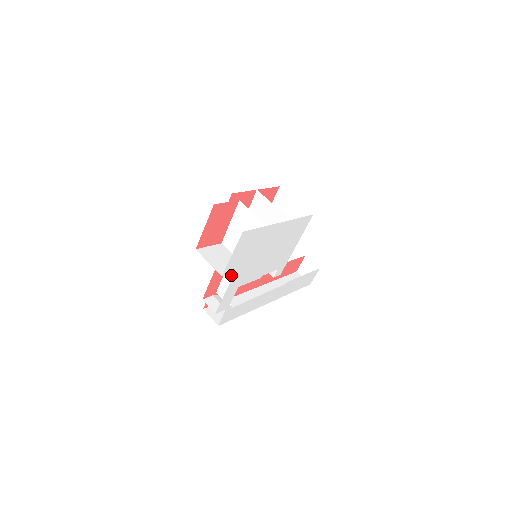
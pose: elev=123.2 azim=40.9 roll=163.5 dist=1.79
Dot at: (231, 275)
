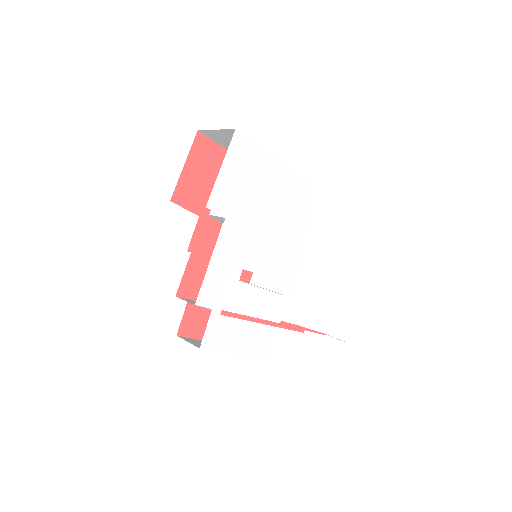
Dot at: occluded
